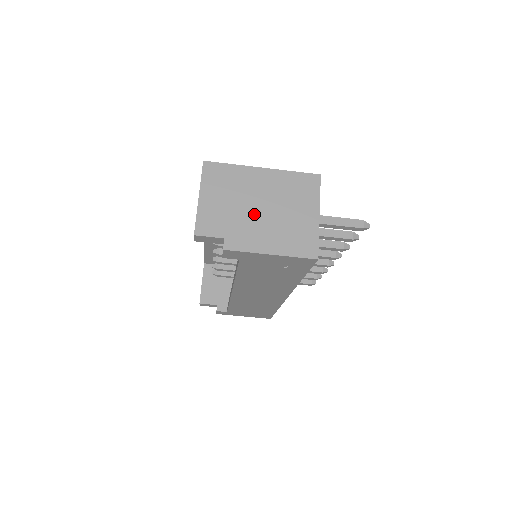
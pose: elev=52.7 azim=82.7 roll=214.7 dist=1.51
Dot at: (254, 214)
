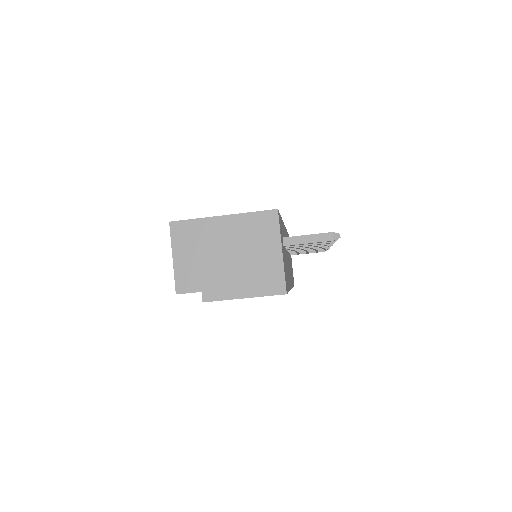
Dot at: (223, 263)
